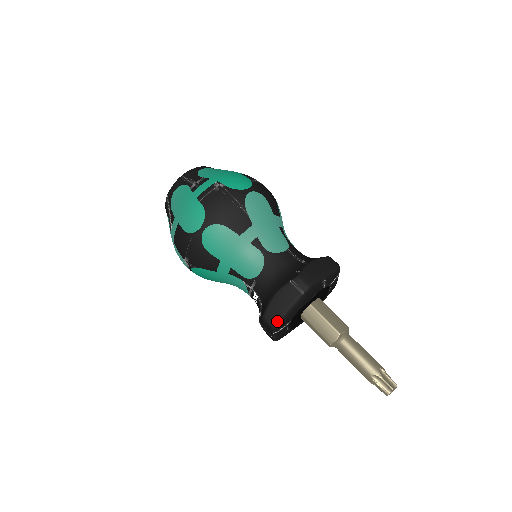
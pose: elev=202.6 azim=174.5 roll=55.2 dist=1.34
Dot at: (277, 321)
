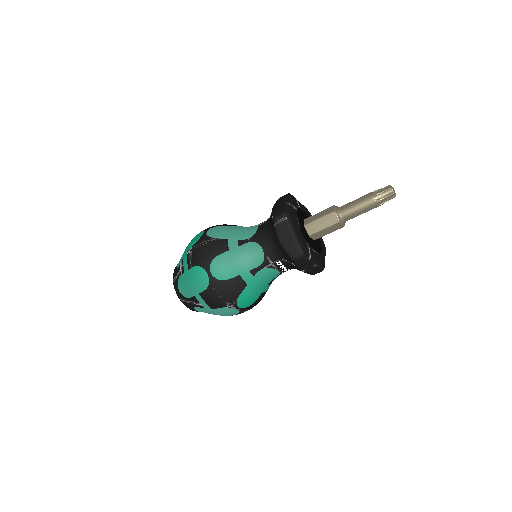
Dot at: (298, 248)
